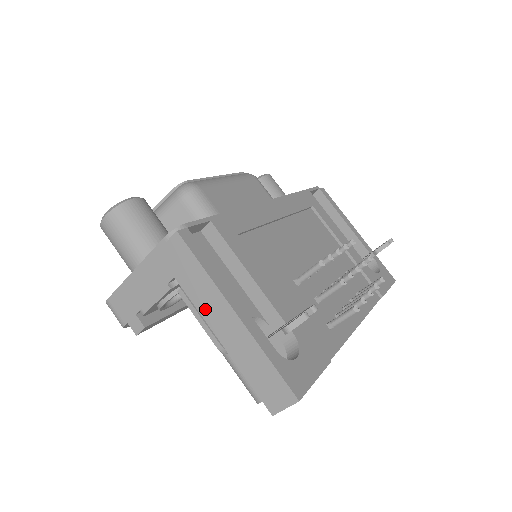
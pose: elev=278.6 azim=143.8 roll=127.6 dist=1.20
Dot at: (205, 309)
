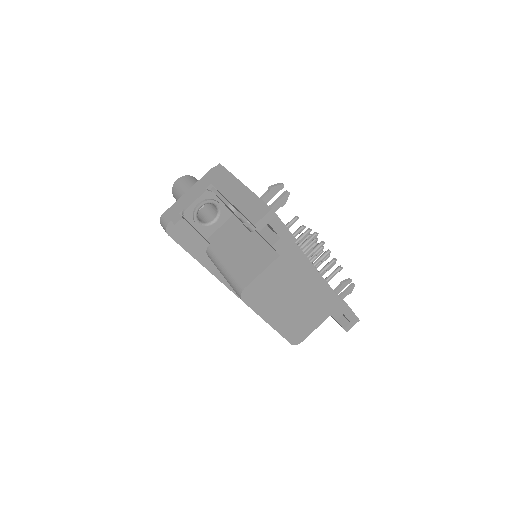
Dot at: (225, 190)
